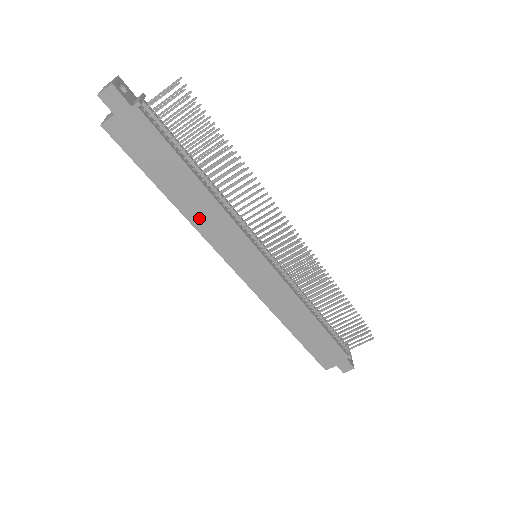
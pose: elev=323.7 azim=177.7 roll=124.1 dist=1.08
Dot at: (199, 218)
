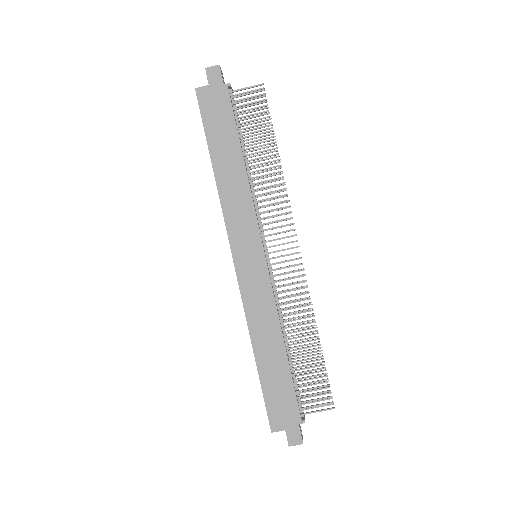
Dot at: (227, 191)
